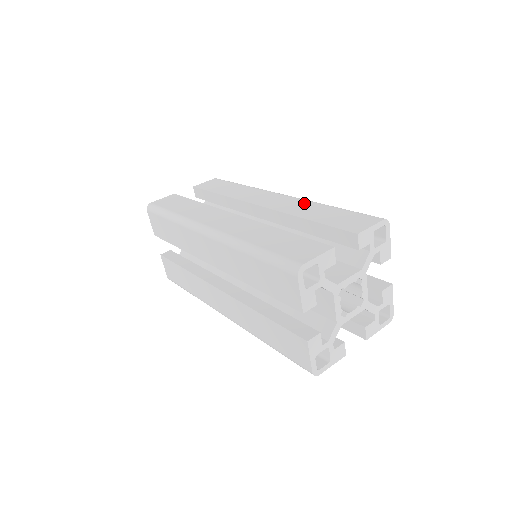
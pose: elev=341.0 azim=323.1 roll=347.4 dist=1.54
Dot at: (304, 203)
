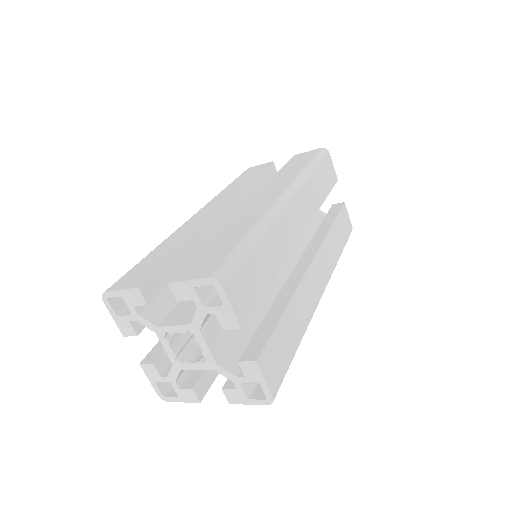
Dot at: (255, 217)
